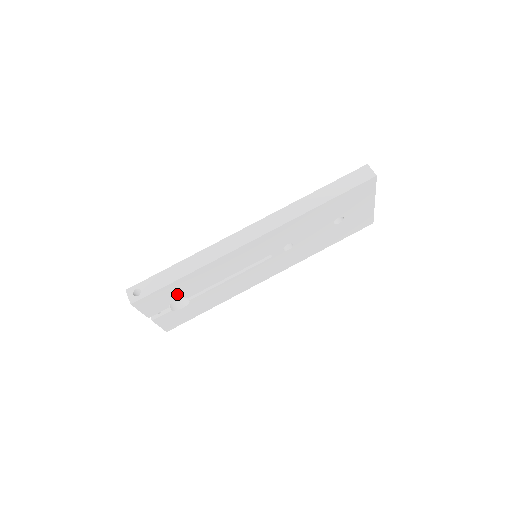
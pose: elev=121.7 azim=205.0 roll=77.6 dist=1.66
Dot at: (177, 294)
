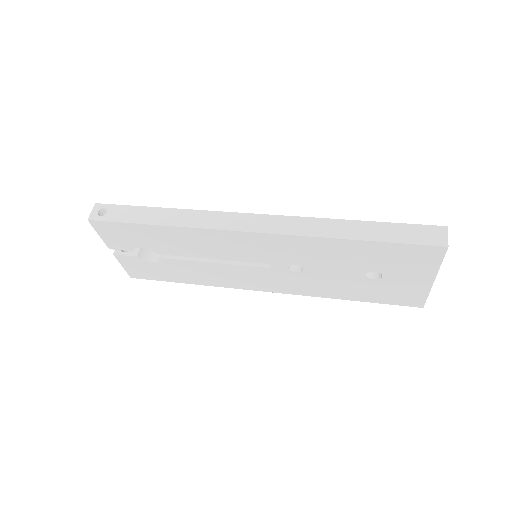
Dot at: (145, 241)
